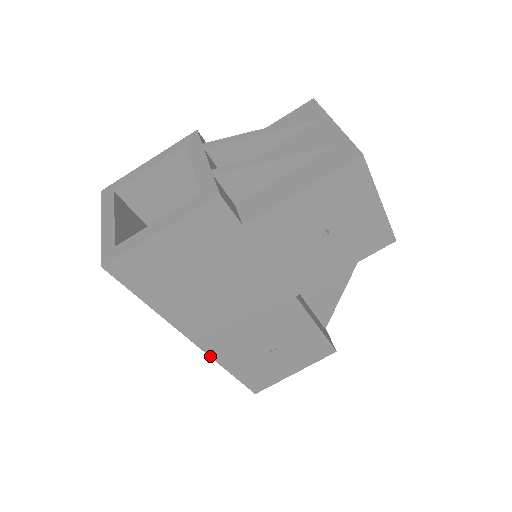
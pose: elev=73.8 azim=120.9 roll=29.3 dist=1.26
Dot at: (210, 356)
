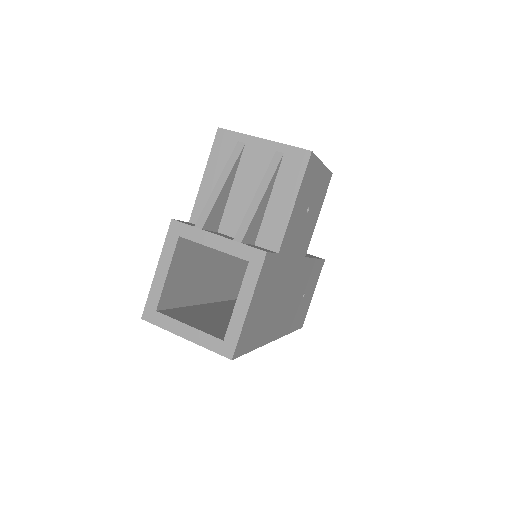
Dot at: occluded
